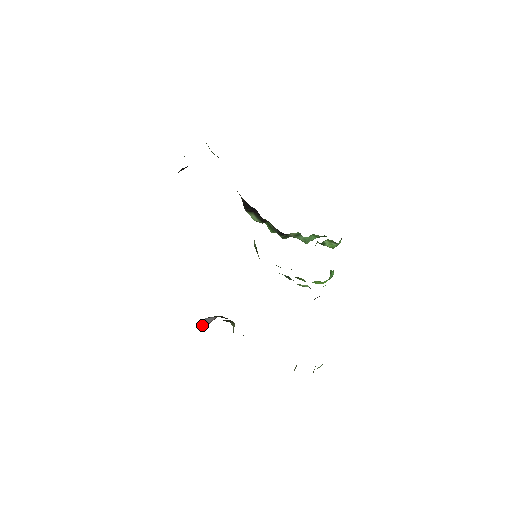
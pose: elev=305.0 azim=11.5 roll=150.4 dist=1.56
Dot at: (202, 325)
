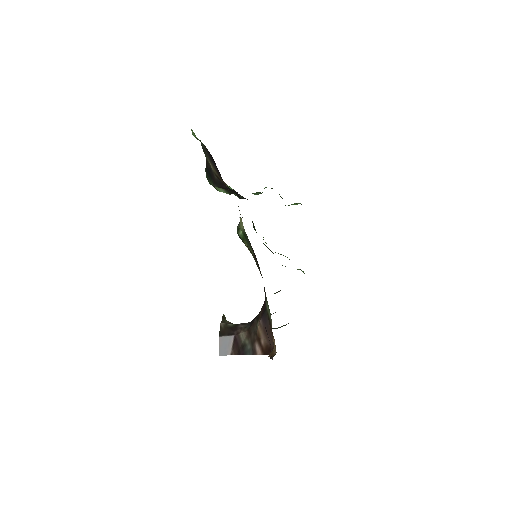
Dot at: (225, 351)
